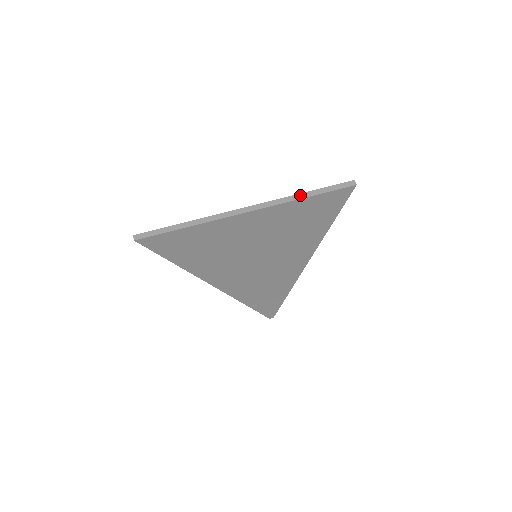
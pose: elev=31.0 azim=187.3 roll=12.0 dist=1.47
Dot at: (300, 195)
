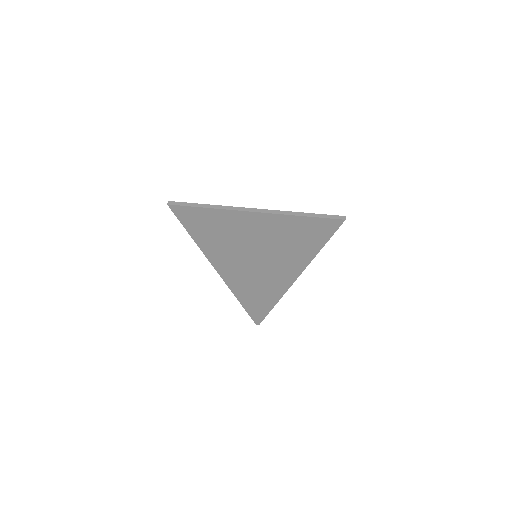
Dot at: (300, 213)
